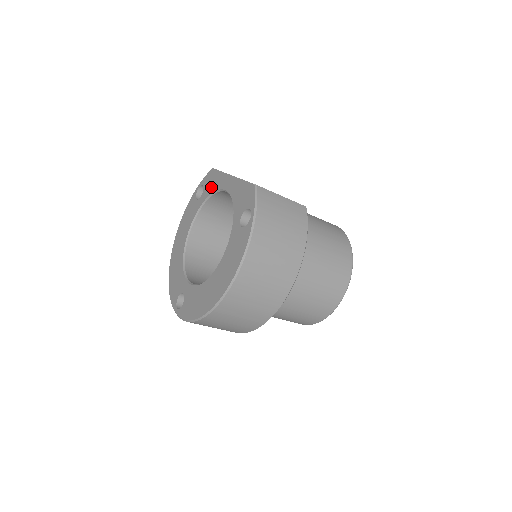
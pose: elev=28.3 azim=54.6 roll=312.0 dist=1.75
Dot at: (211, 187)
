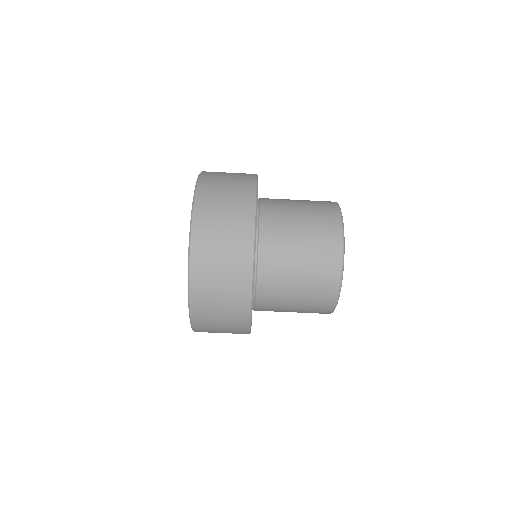
Dot at: occluded
